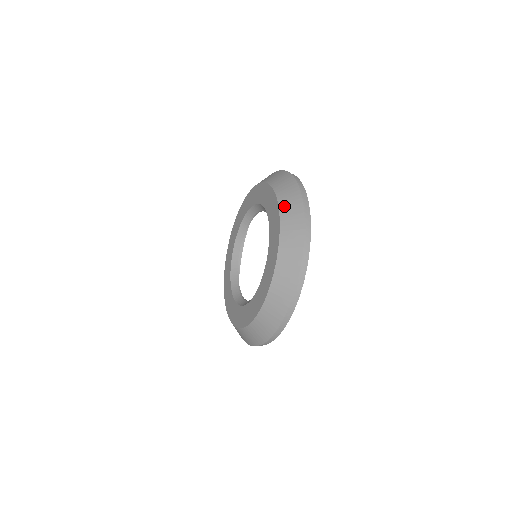
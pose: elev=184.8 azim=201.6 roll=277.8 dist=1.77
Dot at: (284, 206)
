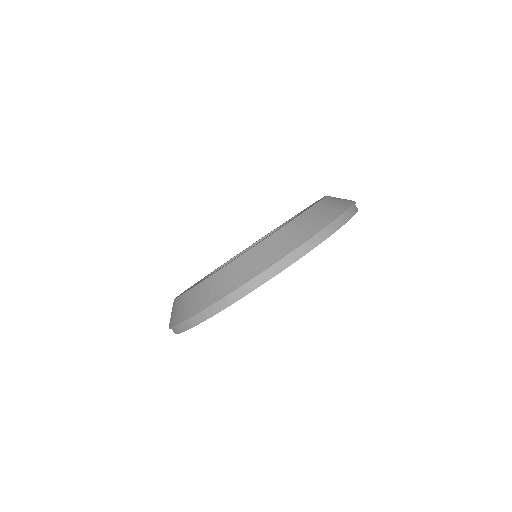
Dot at: (232, 267)
